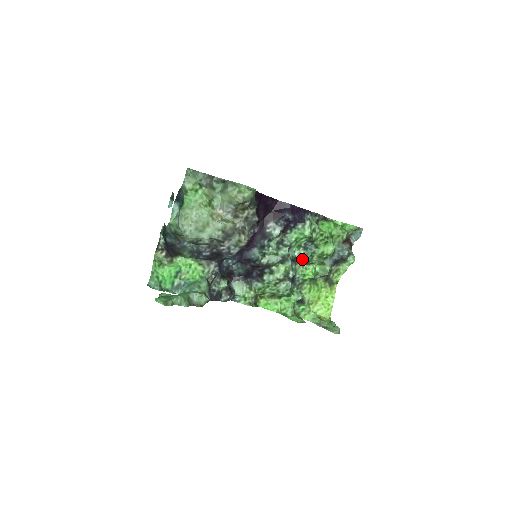
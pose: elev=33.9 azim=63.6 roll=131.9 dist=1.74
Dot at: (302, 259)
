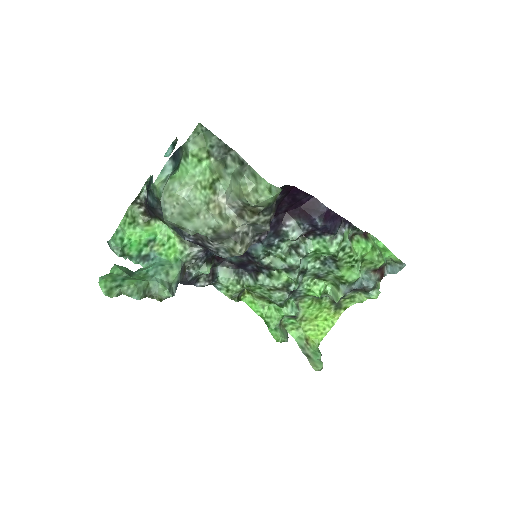
Dot at: (314, 273)
